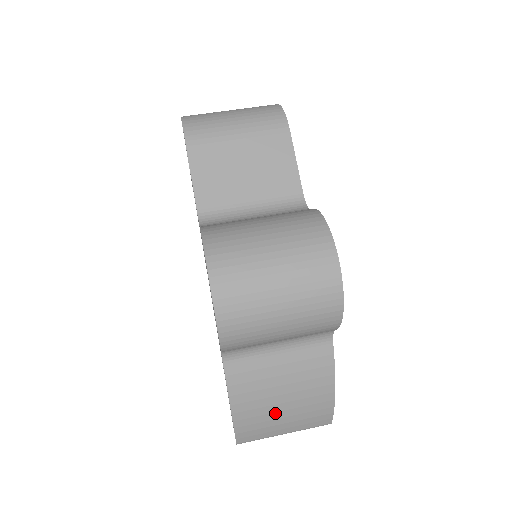
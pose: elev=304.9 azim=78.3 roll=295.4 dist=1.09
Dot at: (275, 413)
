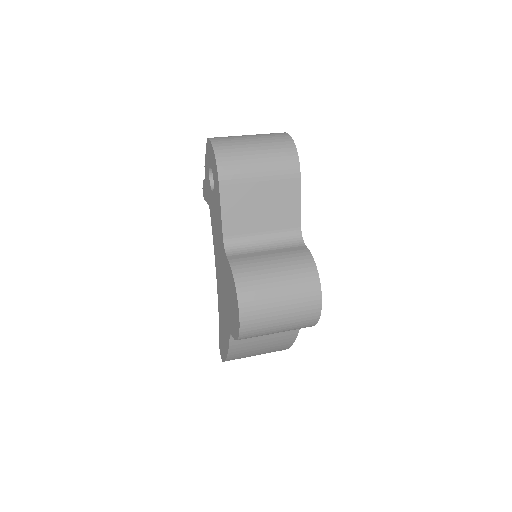
Dot at: (254, 353)
